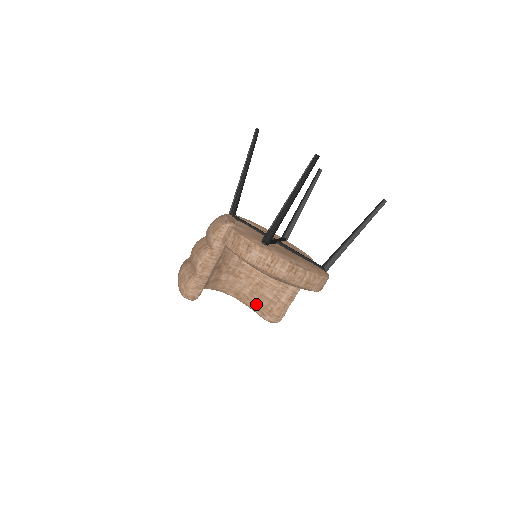
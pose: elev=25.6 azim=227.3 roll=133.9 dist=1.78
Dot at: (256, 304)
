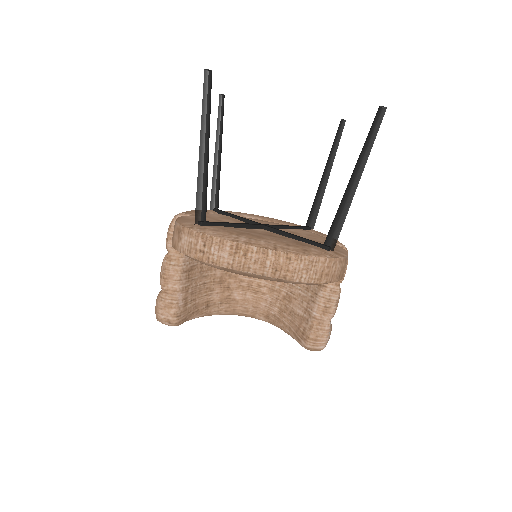
Dot at: (289, 326)
